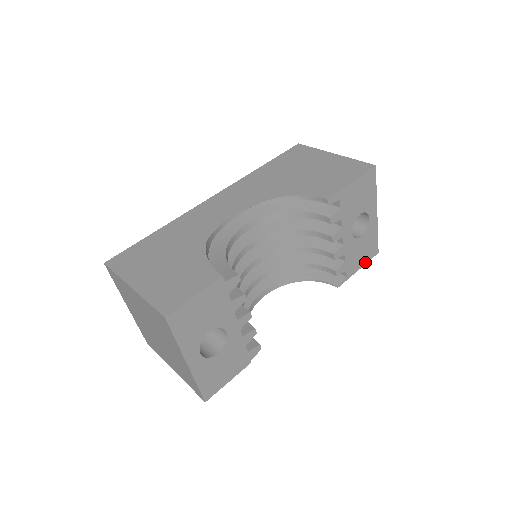
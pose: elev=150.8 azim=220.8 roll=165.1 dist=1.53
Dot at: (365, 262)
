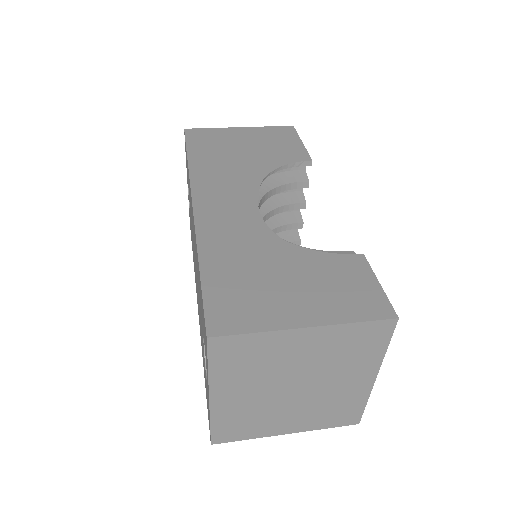
Dot at: occluded
